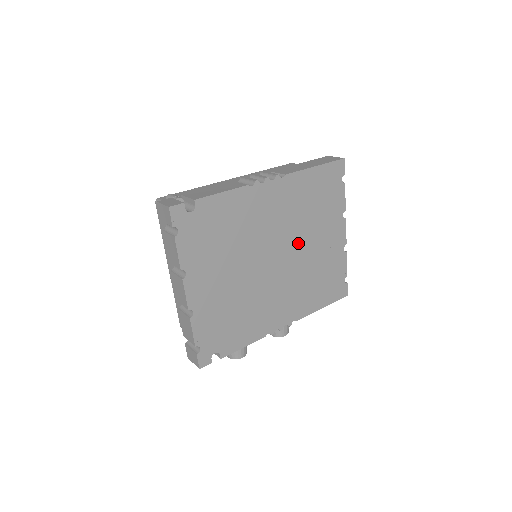
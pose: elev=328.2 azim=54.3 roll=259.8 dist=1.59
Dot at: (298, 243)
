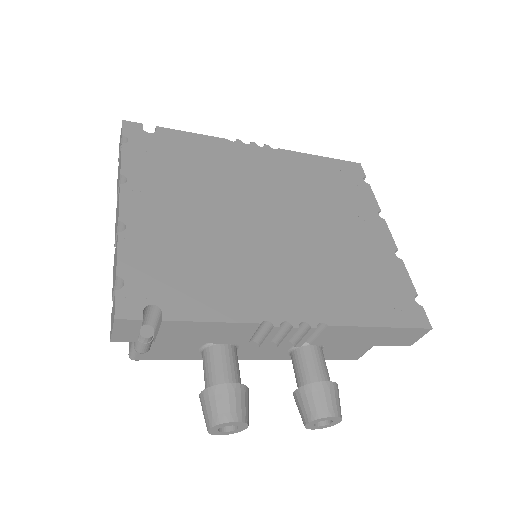
Dot at: (309, 217)
